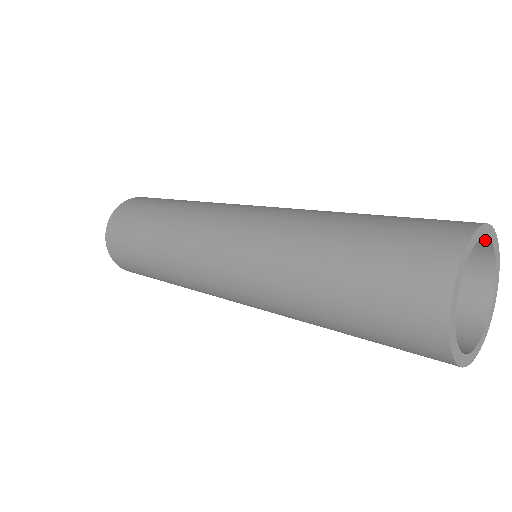
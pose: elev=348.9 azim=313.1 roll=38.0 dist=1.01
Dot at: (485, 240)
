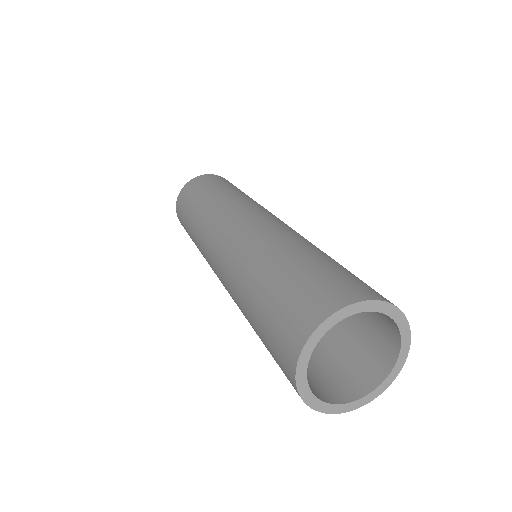
Dot at: (377, 310)
